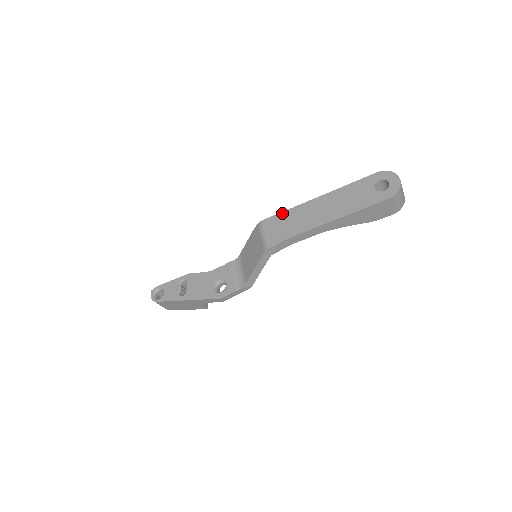
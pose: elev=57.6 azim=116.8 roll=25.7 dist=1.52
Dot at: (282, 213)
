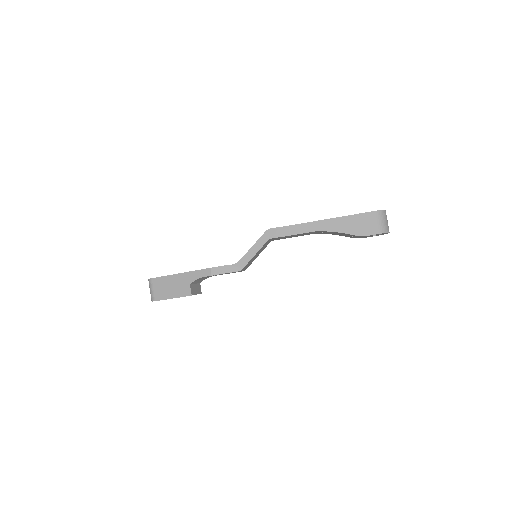
Dot at: occluded
